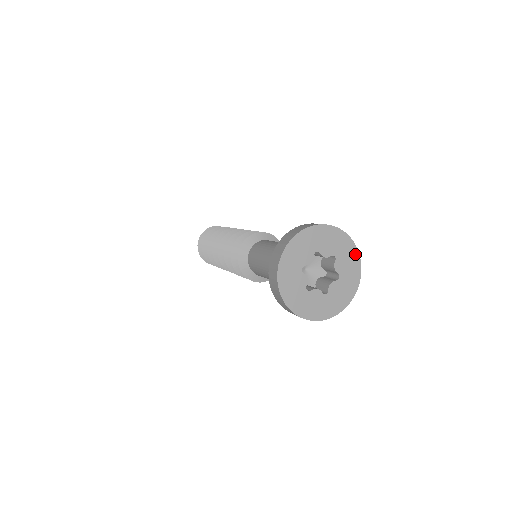
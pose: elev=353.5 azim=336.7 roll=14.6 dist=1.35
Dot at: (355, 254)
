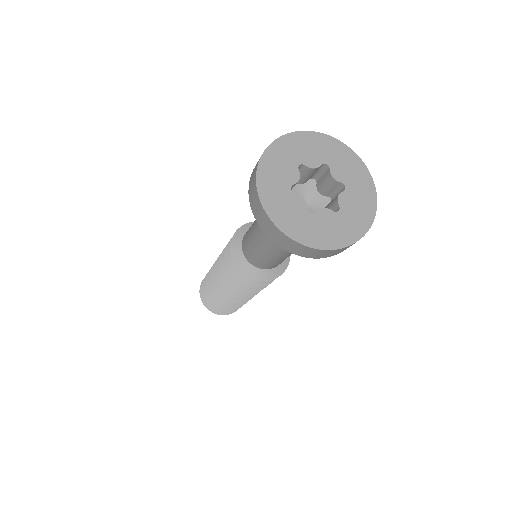
Dot at: (371, 205)
